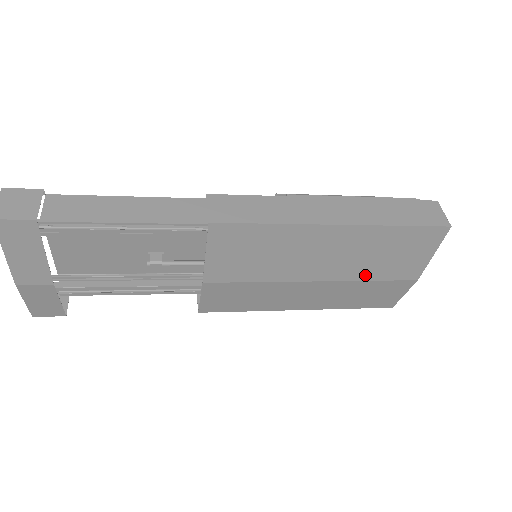
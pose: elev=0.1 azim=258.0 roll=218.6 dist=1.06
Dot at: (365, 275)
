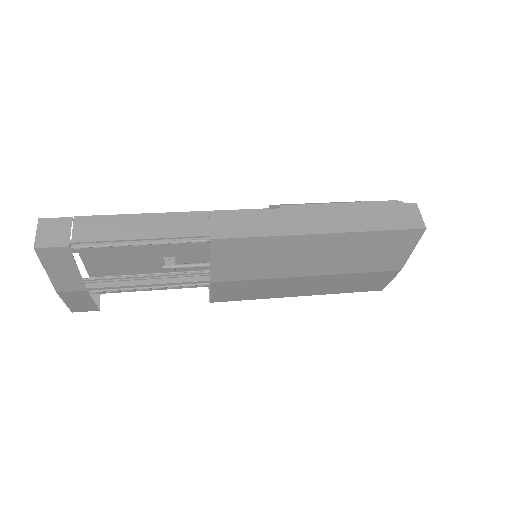
Dot at: (352, 269)
